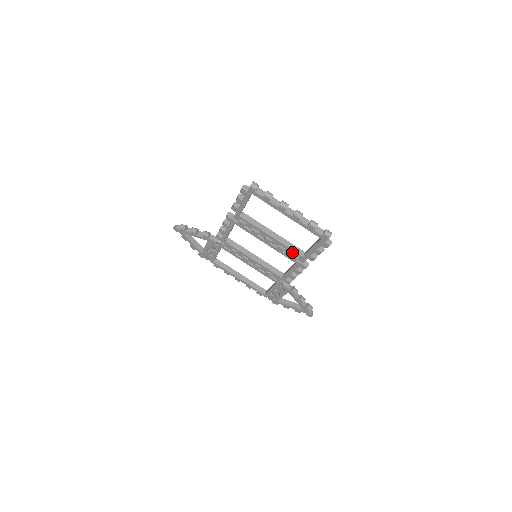
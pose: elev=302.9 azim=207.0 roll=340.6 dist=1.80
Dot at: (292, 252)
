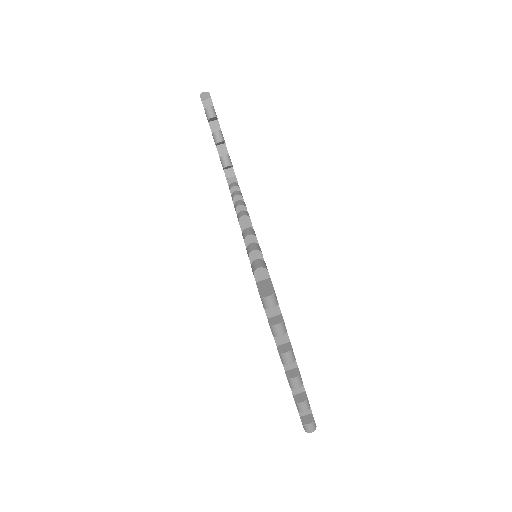
Dot at: occluded
